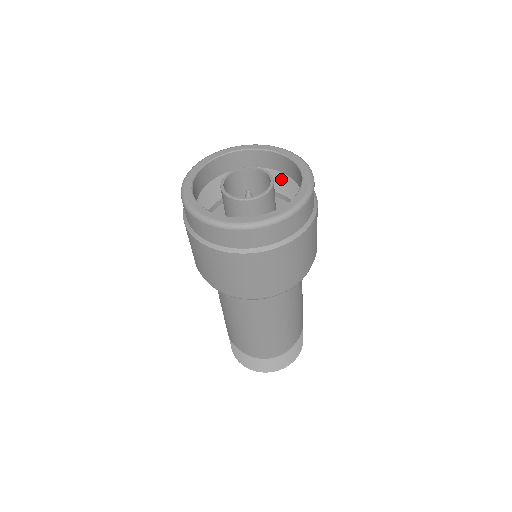
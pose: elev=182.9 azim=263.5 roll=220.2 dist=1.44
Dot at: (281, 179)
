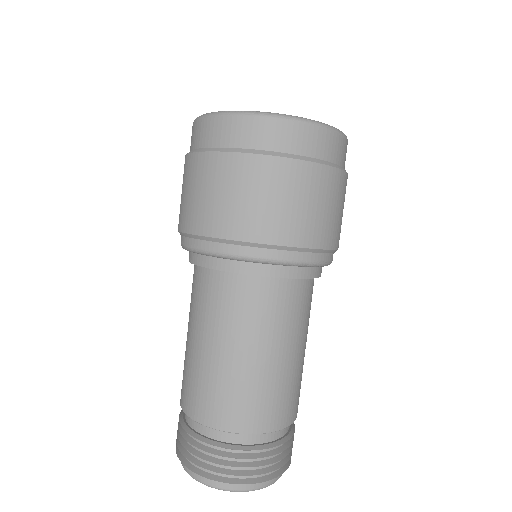
Dot at: occluded
